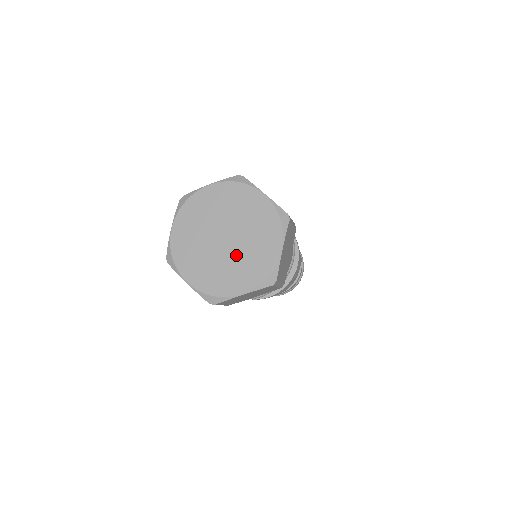
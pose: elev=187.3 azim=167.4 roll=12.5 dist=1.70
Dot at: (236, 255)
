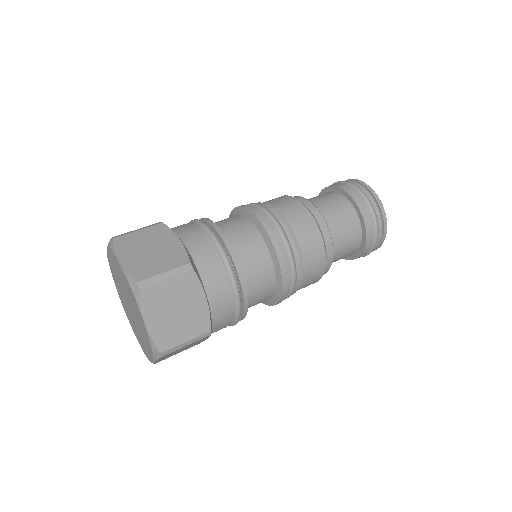
Dot at: (137, 323)
